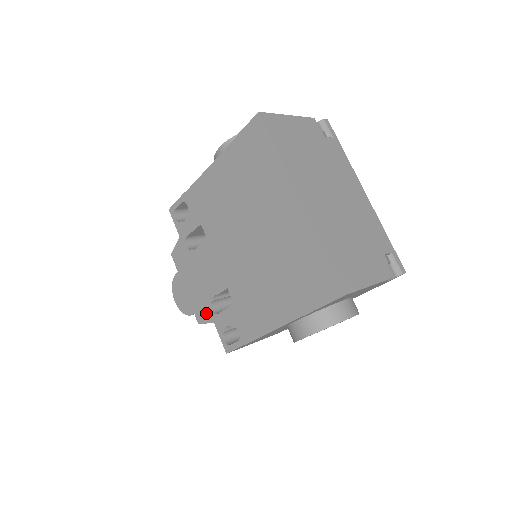
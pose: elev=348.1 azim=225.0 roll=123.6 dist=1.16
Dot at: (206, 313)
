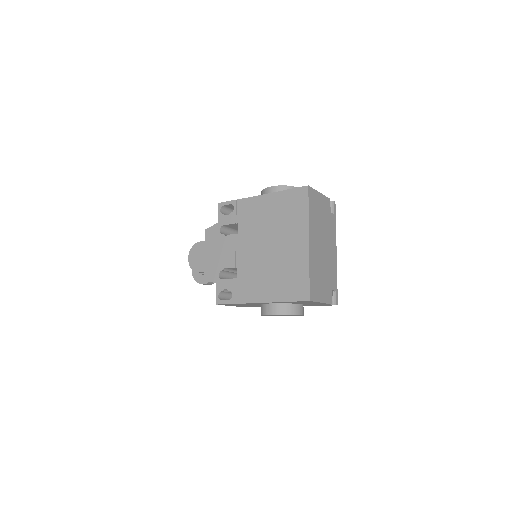
Dot at: (213, 275)
